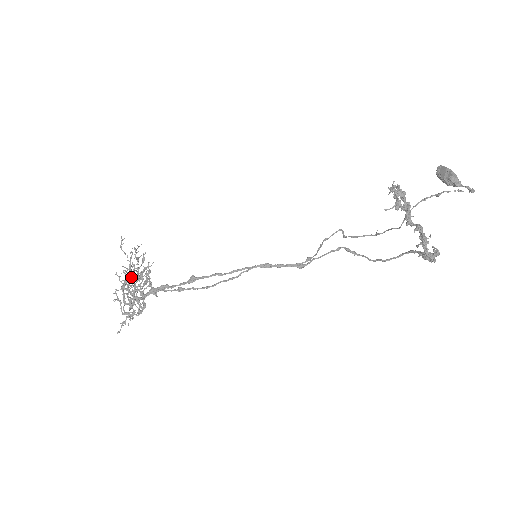
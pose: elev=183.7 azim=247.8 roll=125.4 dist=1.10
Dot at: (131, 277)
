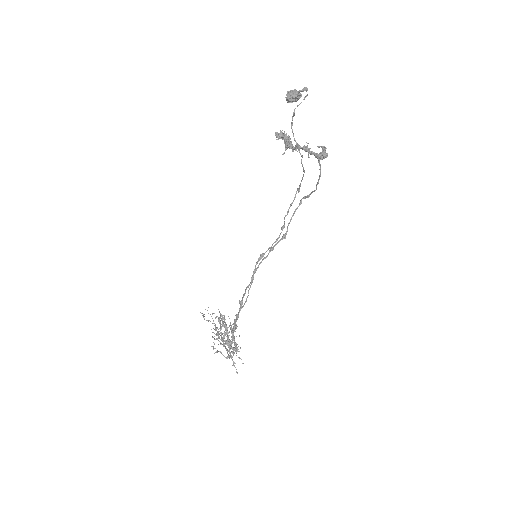
Dot at: (217, 332)
